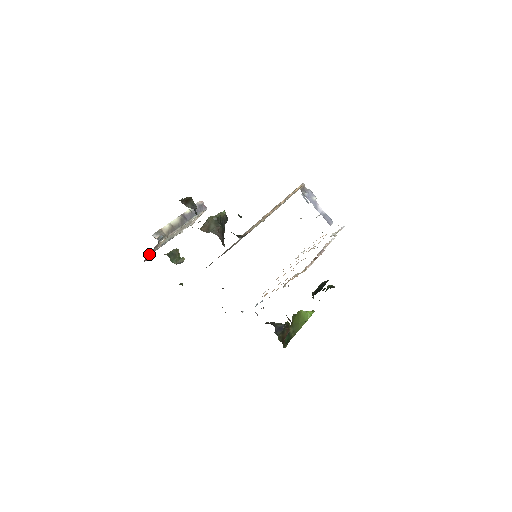
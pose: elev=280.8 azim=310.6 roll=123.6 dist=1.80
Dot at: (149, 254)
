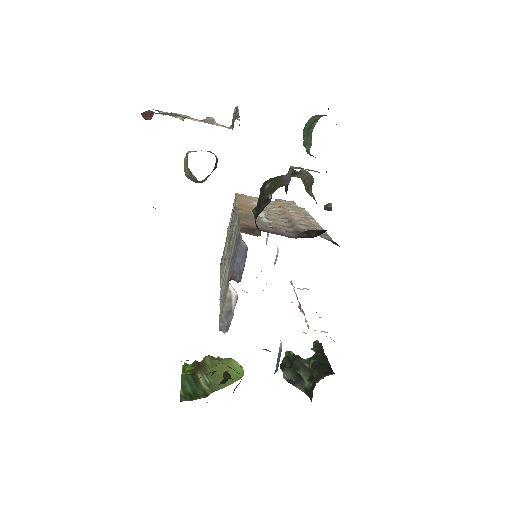
Dot at: occluded
